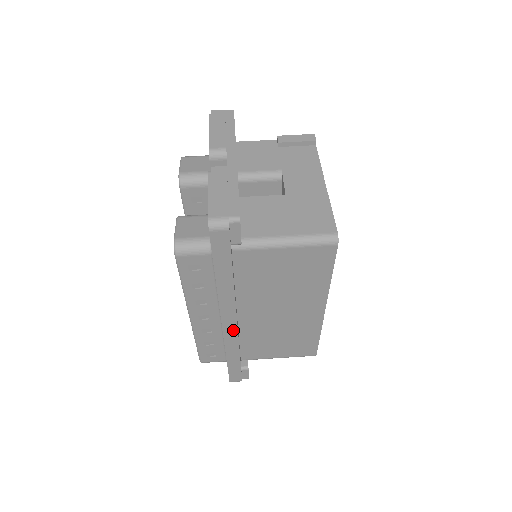
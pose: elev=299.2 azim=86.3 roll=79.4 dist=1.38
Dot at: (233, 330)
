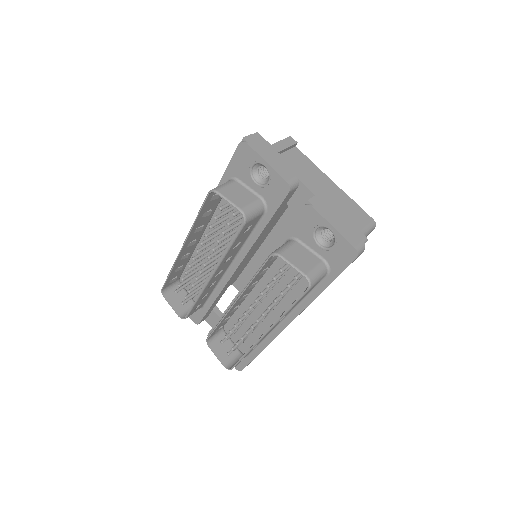
Dot at: occluded
